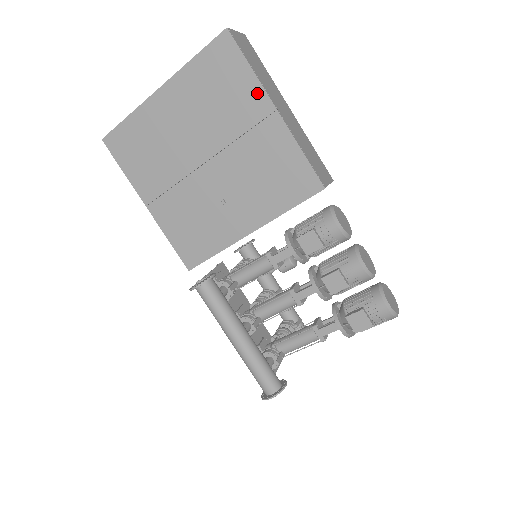
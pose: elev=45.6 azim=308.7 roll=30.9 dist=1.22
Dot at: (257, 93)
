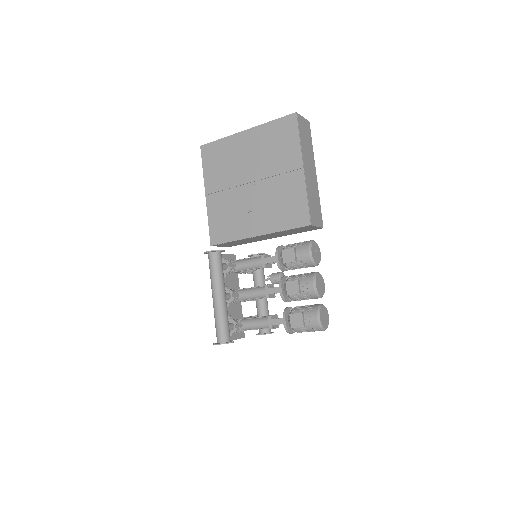
Dot at: (297, 154)
